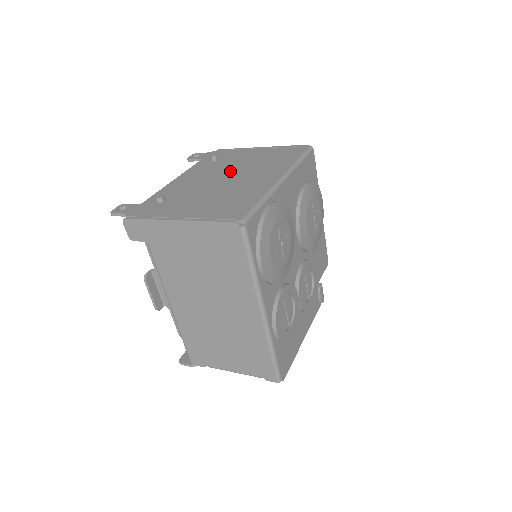
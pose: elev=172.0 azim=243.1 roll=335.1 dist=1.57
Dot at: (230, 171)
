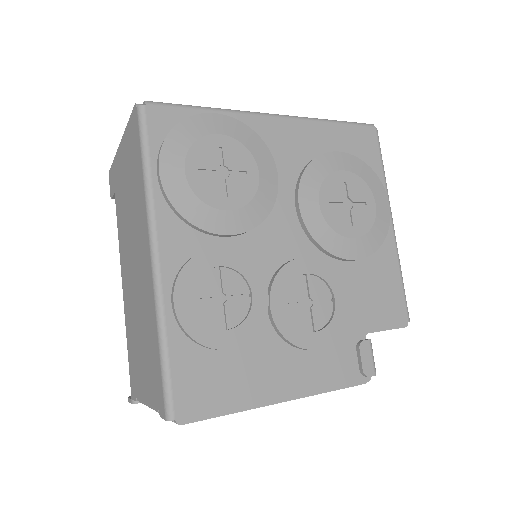
Dot at: occluded
